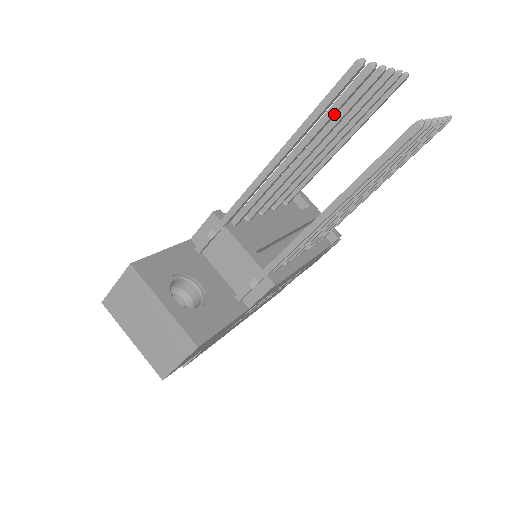
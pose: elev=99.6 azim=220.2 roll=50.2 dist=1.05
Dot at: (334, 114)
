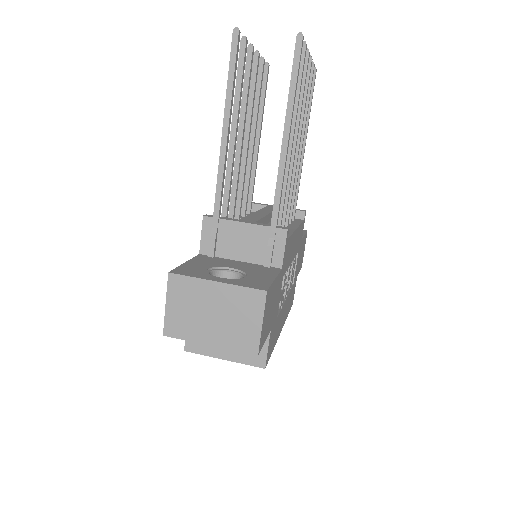
Dot at: (241, 87)
